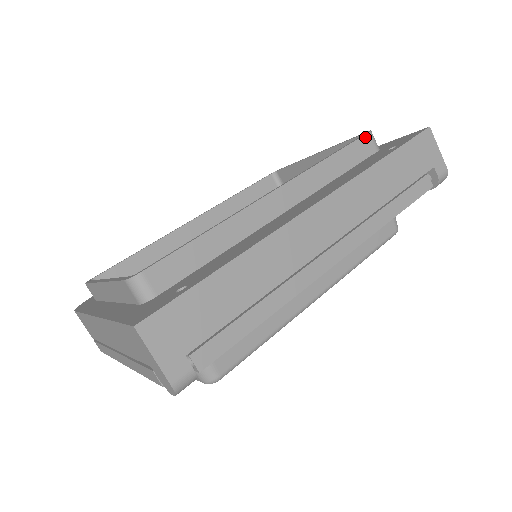
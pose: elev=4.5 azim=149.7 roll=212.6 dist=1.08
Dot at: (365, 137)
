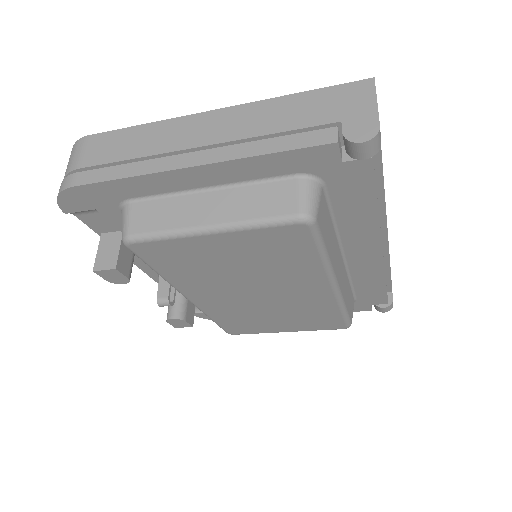
Dot at: occluded
